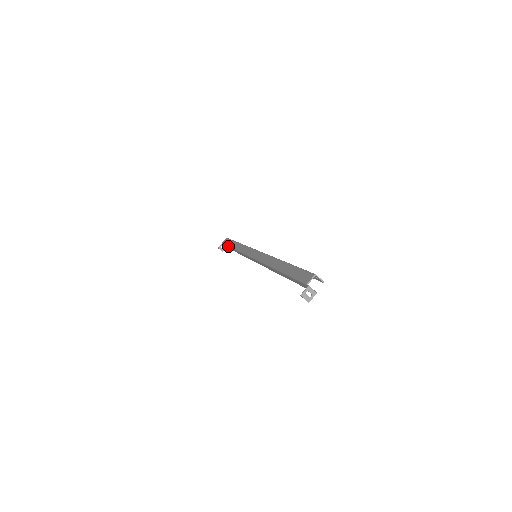
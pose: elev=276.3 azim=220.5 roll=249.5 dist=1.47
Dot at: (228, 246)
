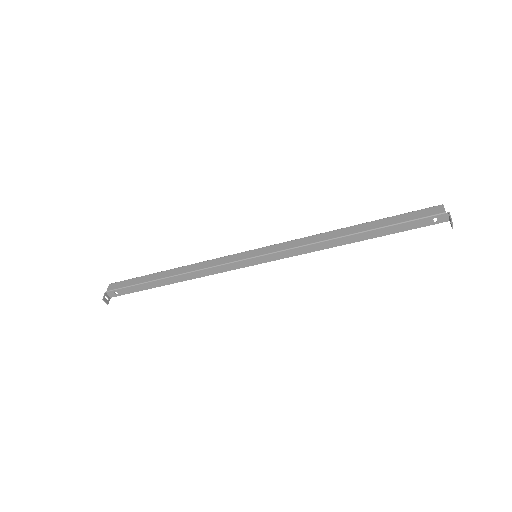
Dot at: (142, 283)
